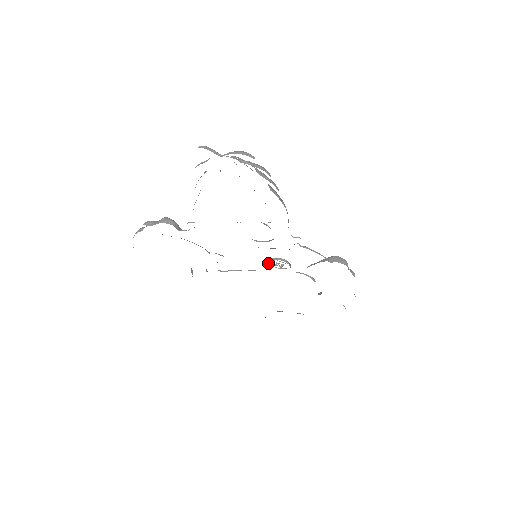
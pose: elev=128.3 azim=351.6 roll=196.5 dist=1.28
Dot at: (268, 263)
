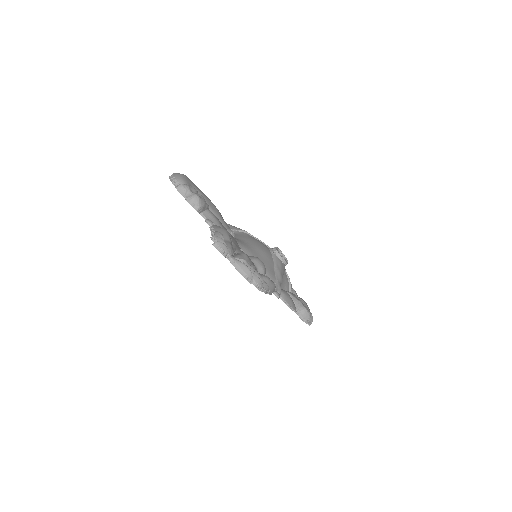
Dot at: (272, 250)
